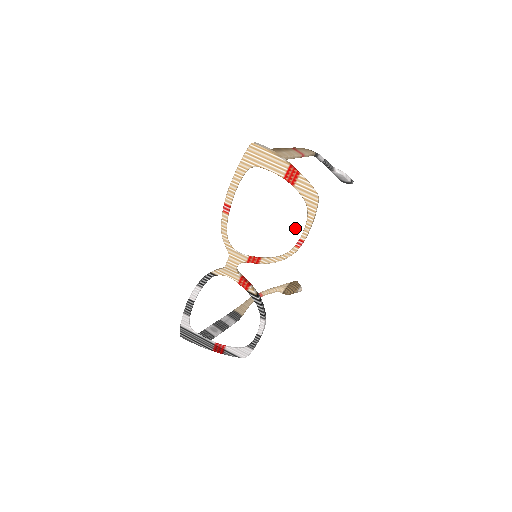
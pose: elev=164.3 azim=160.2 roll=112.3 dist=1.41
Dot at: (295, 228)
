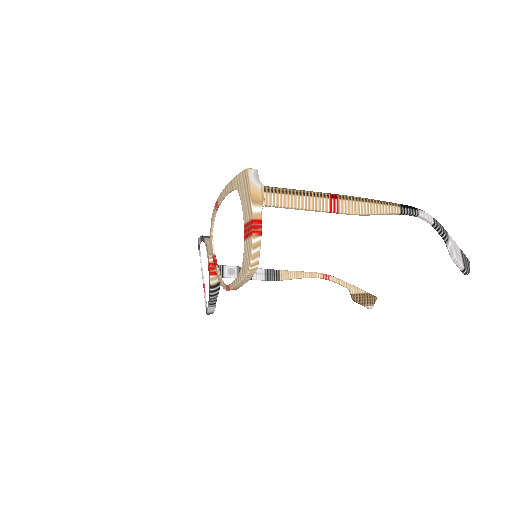
Dot at: (232, 273)
